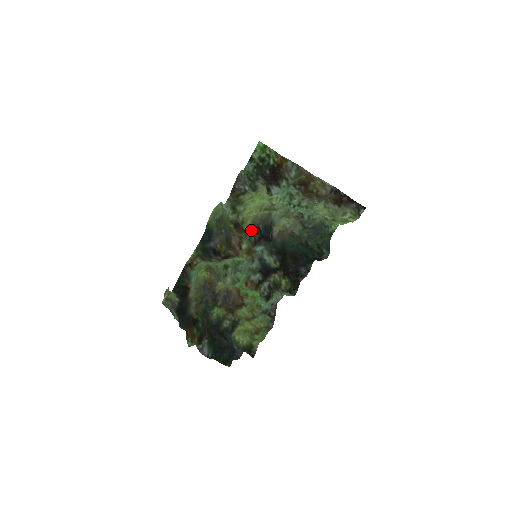
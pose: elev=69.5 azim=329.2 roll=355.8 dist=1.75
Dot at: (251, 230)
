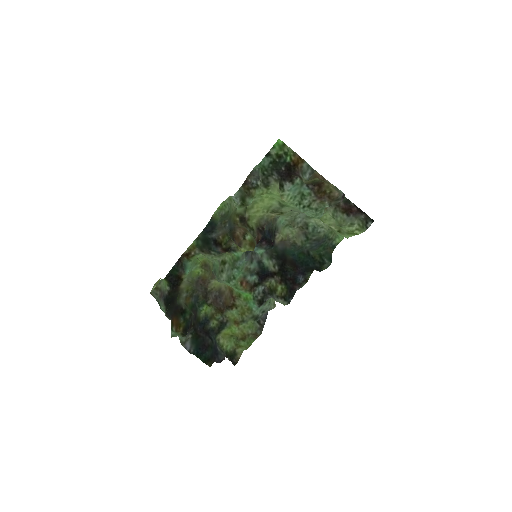
Dot at: (255, 228)
